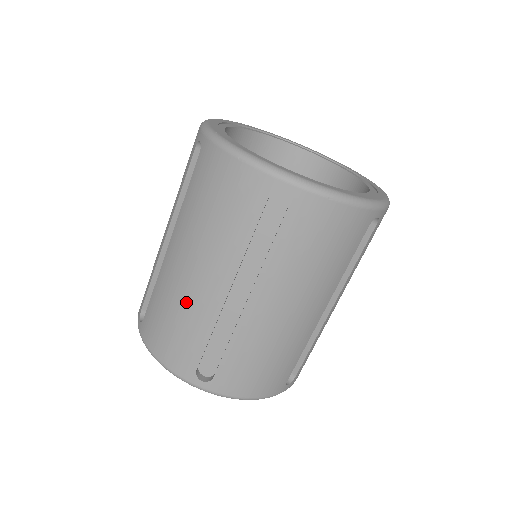
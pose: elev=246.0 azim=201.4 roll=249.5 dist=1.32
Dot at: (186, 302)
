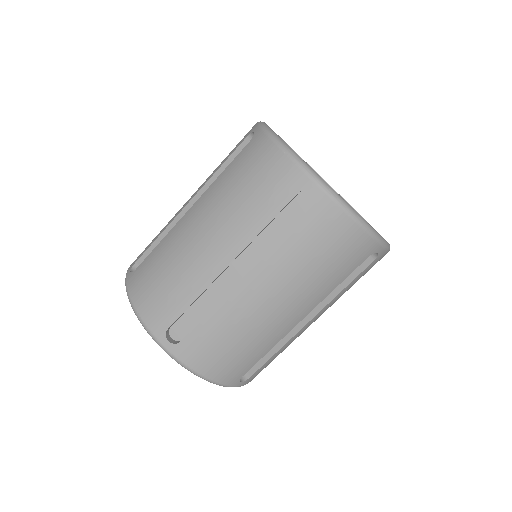
Dot at: (186, 262)
